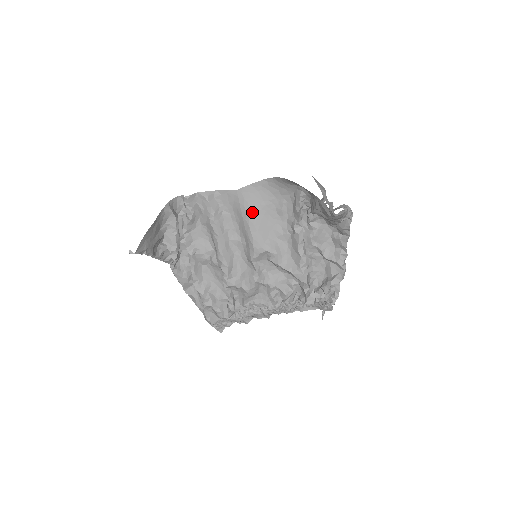
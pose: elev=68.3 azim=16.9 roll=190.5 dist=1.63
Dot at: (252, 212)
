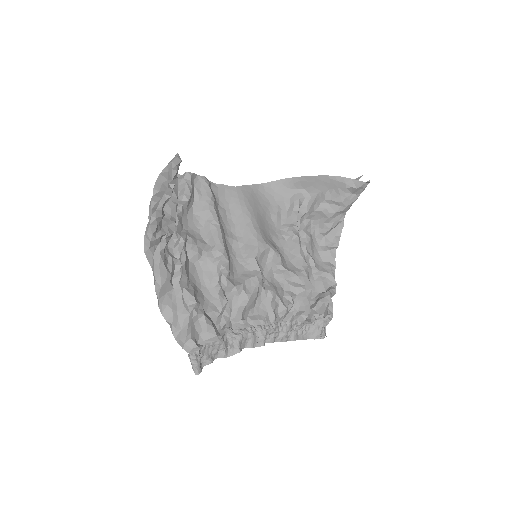
Dot at: (252, 209)
